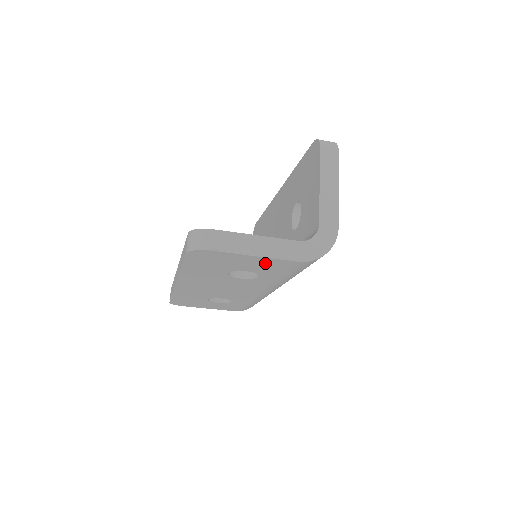
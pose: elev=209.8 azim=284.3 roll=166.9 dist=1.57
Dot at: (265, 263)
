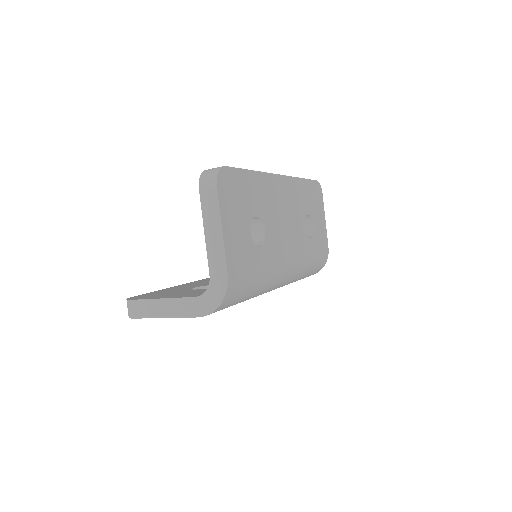
Dot at: occluded
